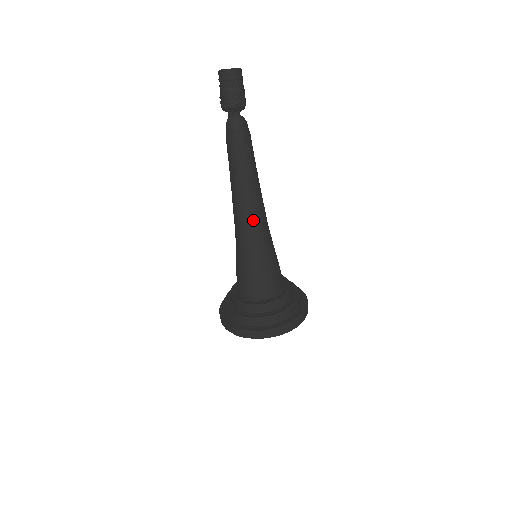
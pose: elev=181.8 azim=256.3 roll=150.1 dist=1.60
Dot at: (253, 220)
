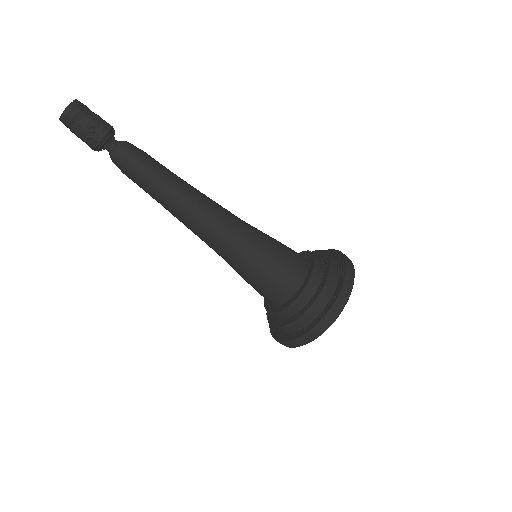
Dot at: (207, 237)
